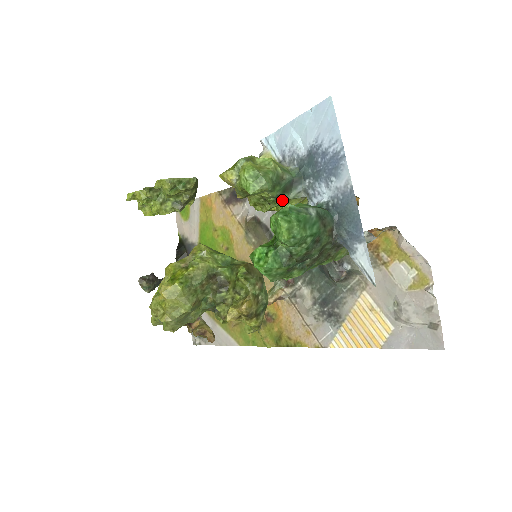
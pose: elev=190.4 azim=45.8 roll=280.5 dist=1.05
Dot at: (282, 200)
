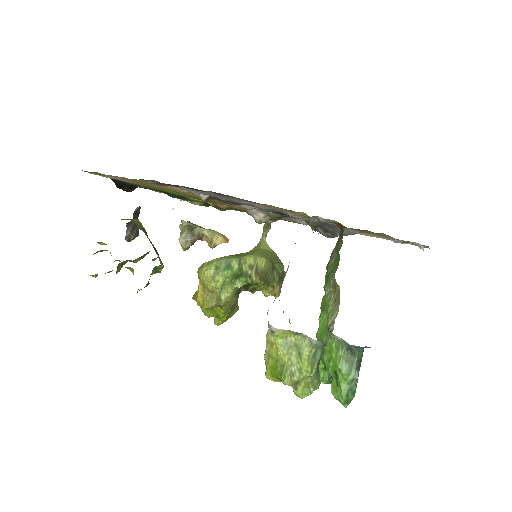
Dot at: occluded
